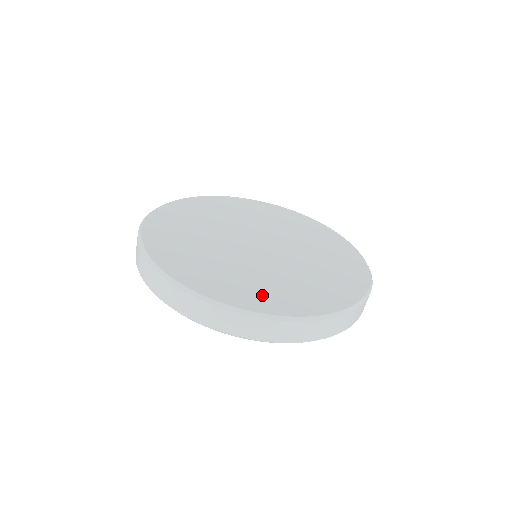
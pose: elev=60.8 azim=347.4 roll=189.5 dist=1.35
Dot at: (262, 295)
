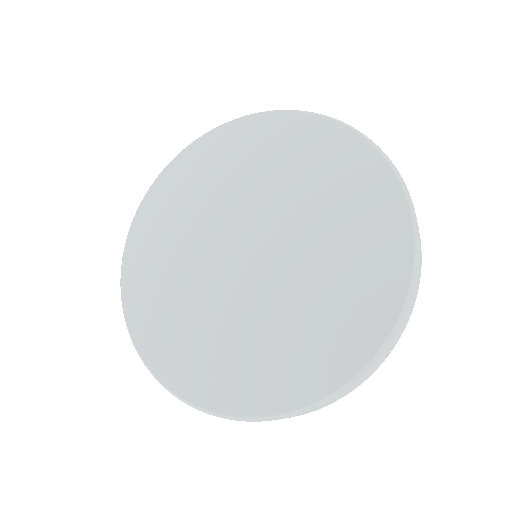
Dot at: (267, 376)
